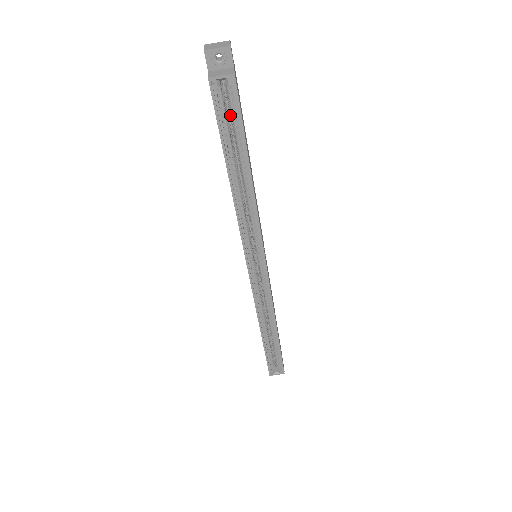
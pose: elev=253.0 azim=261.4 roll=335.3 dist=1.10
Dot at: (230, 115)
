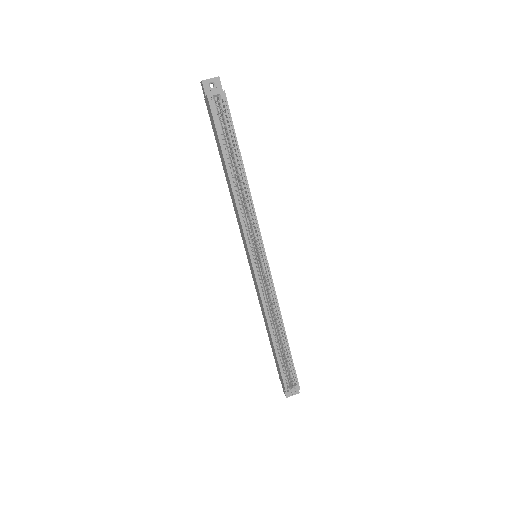
Dot at: (224, 126)
